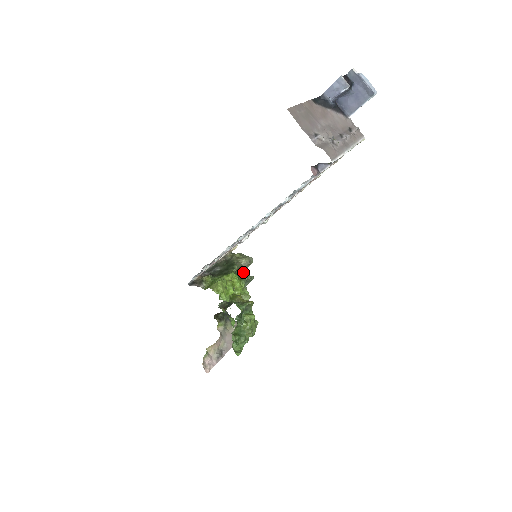
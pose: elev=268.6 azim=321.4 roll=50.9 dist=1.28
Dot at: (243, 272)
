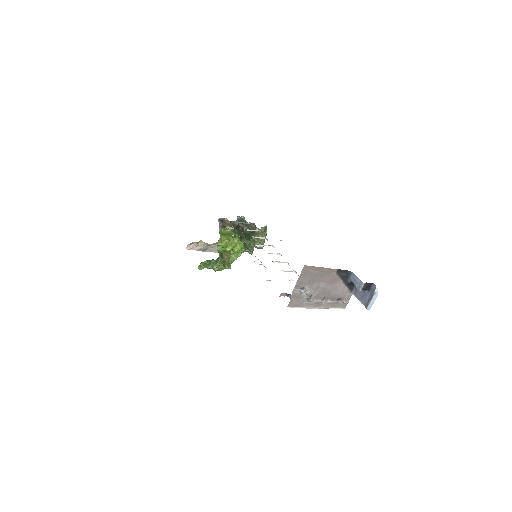
Dot at: occluded
